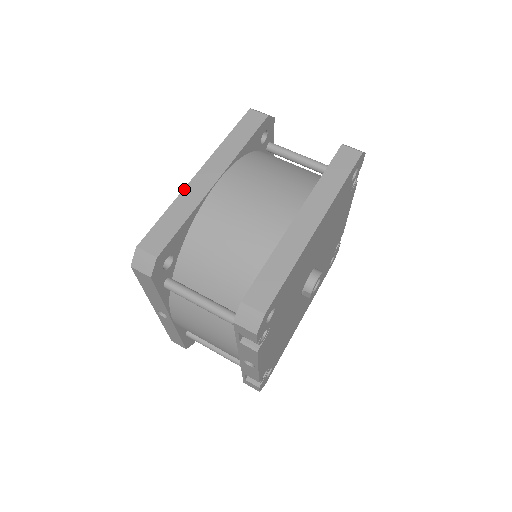
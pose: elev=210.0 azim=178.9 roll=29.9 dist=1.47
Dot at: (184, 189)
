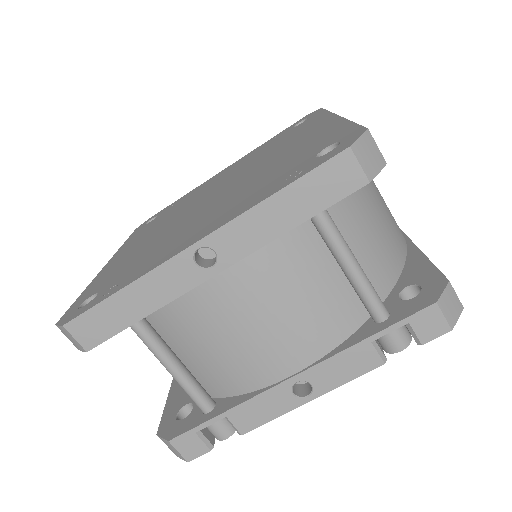
Dot at: (345, 118)
